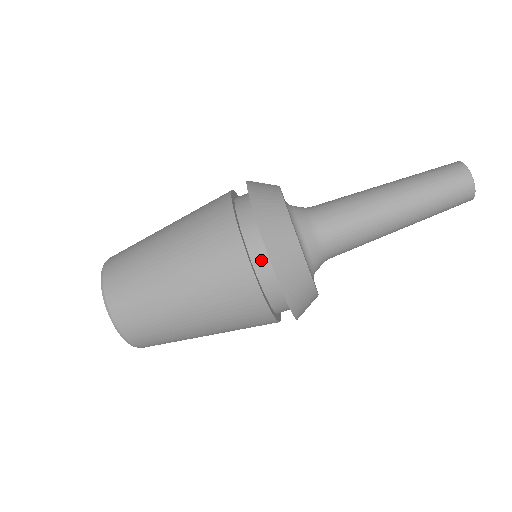
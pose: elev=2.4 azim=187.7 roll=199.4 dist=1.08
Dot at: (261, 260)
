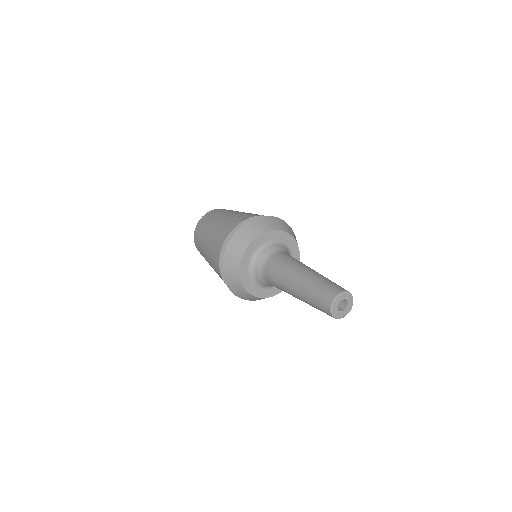
Dot at: occluded
